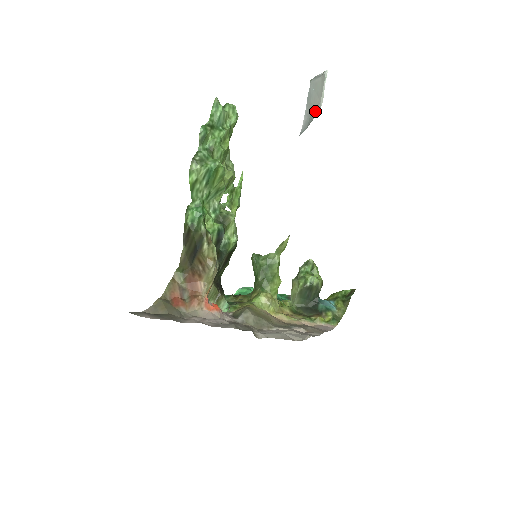
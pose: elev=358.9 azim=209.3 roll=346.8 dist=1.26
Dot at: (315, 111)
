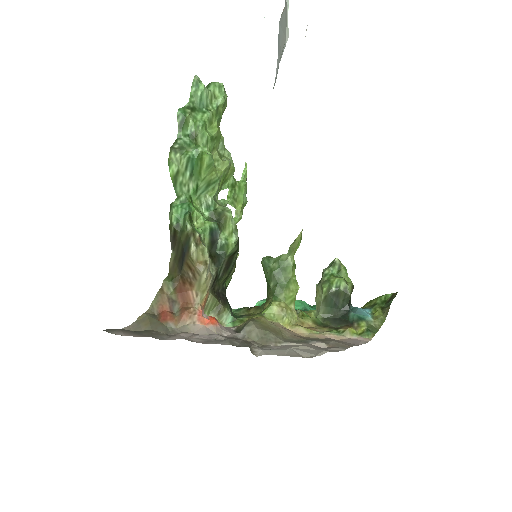
Dot at: occluded
